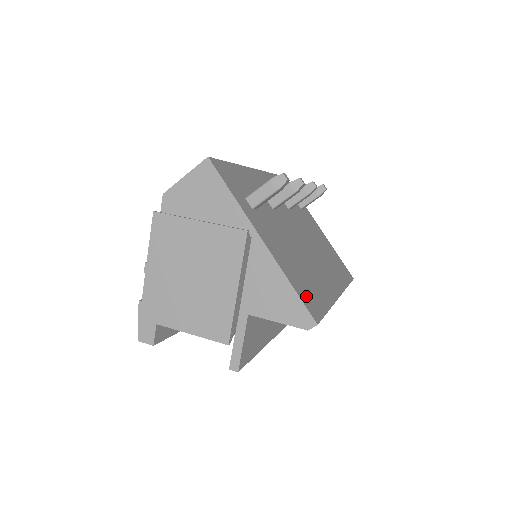
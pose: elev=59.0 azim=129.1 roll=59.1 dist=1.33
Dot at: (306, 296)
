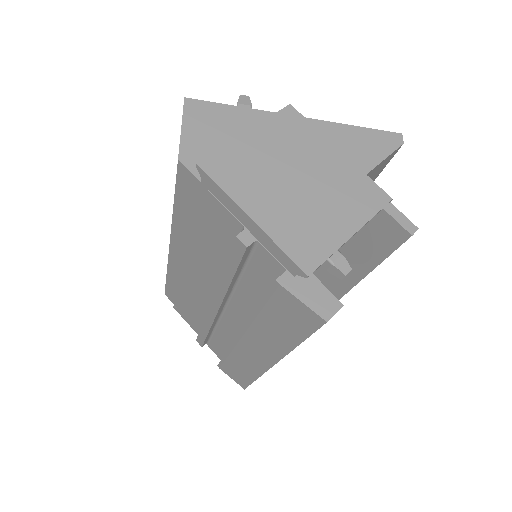
Dot at: occluded
